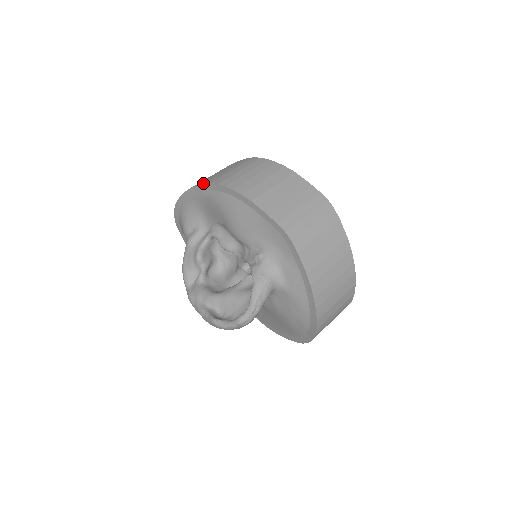
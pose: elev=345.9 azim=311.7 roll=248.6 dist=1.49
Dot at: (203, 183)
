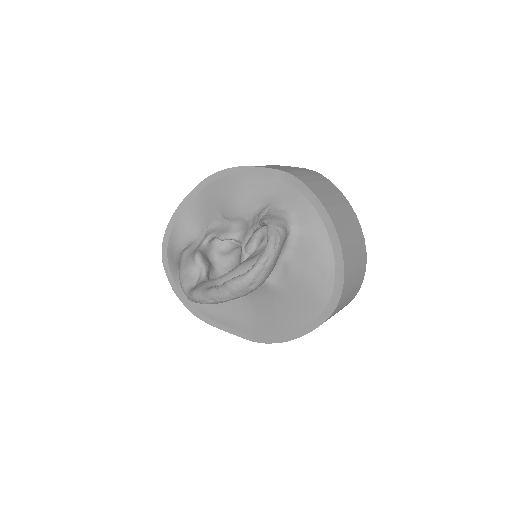
Dot at: (195, 188)
